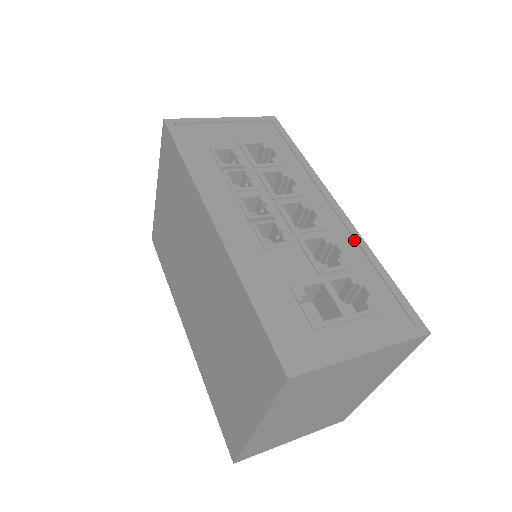
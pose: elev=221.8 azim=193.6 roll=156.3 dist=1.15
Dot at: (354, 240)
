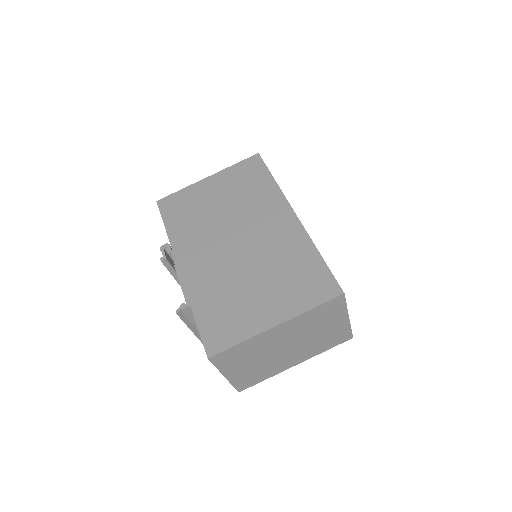
Dot at: occluded
